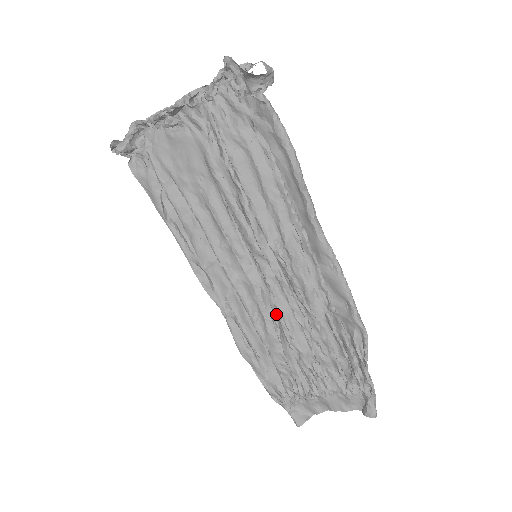
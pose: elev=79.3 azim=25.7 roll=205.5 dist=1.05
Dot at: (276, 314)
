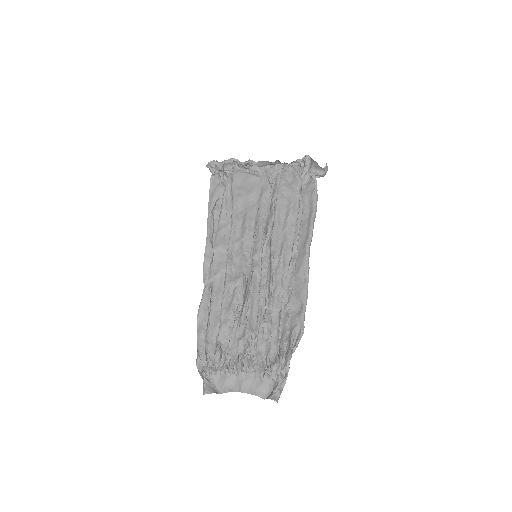
Dot at: (246, 297)
